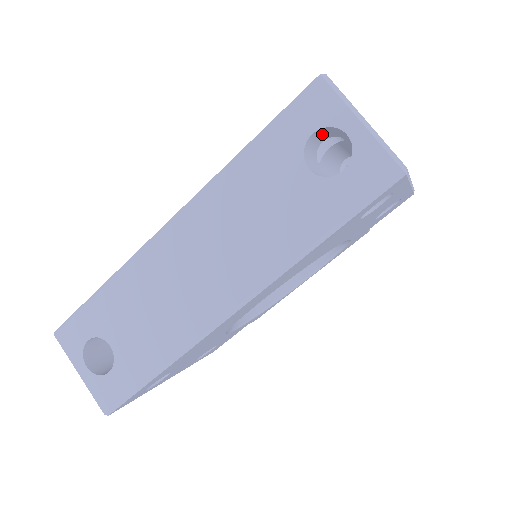
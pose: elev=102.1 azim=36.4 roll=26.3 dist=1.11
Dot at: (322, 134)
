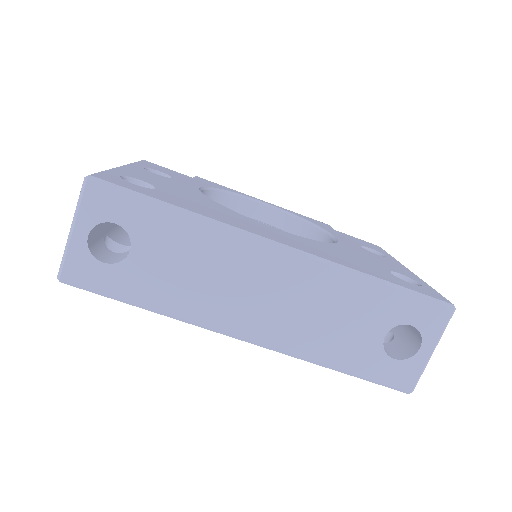
Dot at: occluded
